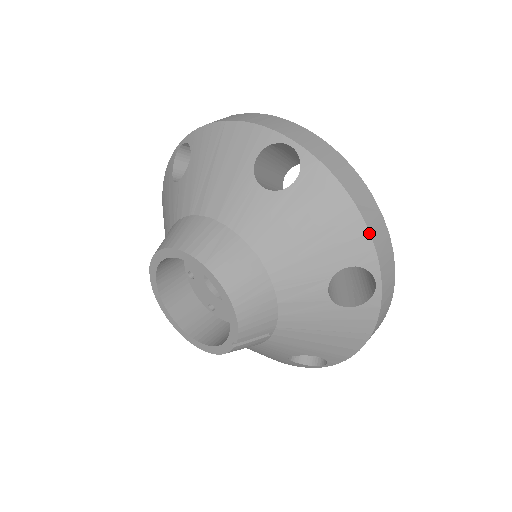
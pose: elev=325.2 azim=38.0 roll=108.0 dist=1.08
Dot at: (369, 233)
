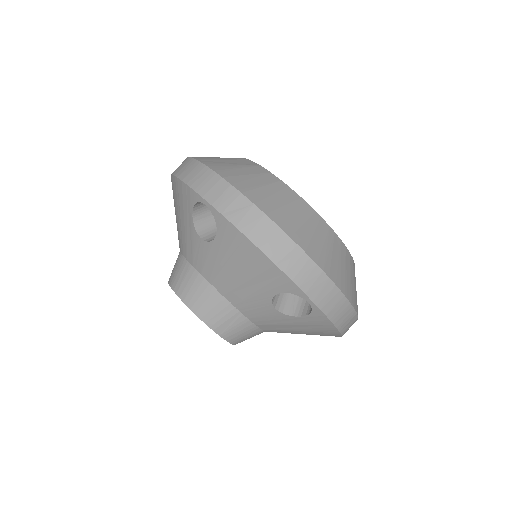
Dot at: (341, 336)
